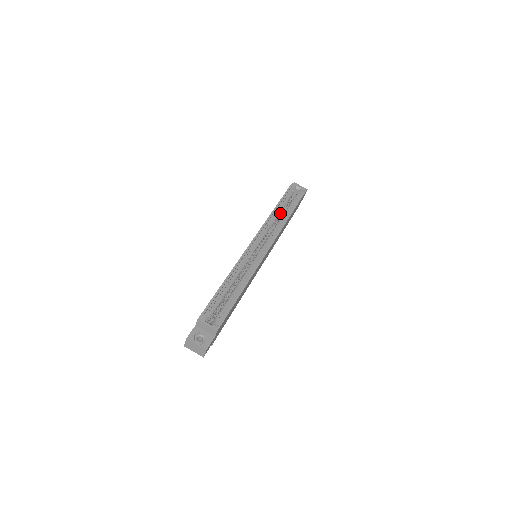
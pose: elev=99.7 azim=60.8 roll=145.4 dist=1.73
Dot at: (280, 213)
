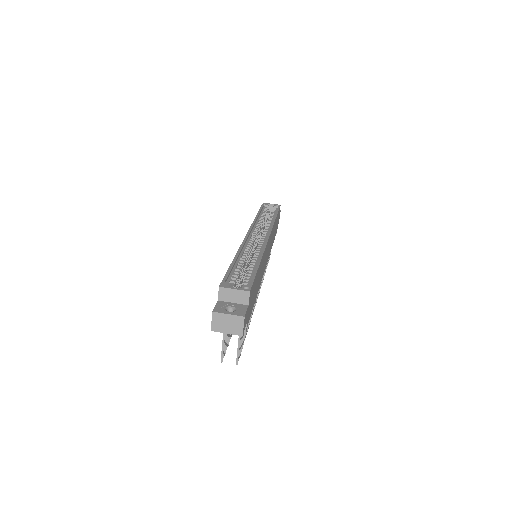
Dot at: (263, 221)
